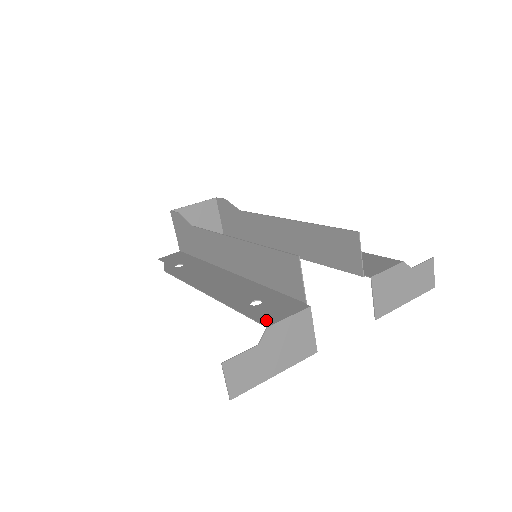
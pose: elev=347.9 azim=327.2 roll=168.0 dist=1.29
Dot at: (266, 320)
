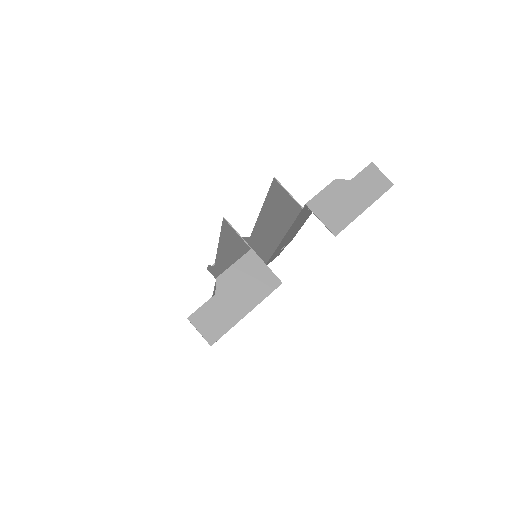
Dot at: occluded
